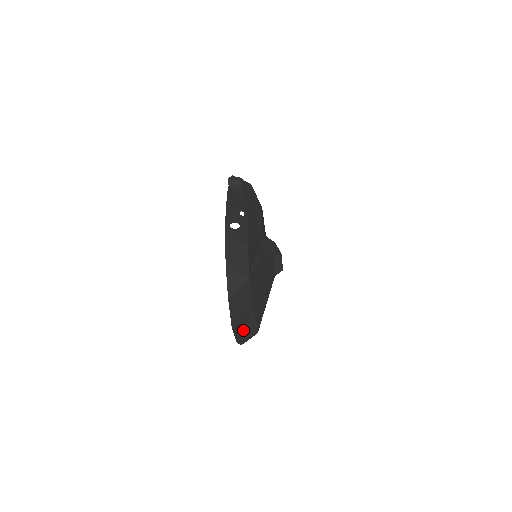
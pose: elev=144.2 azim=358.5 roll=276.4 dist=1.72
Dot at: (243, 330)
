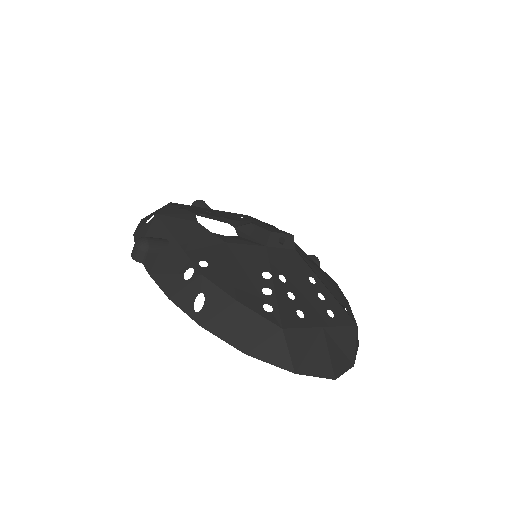
Dot at: (344, 351)
